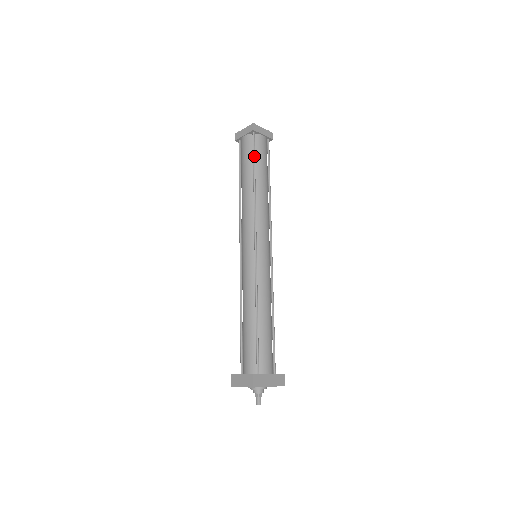
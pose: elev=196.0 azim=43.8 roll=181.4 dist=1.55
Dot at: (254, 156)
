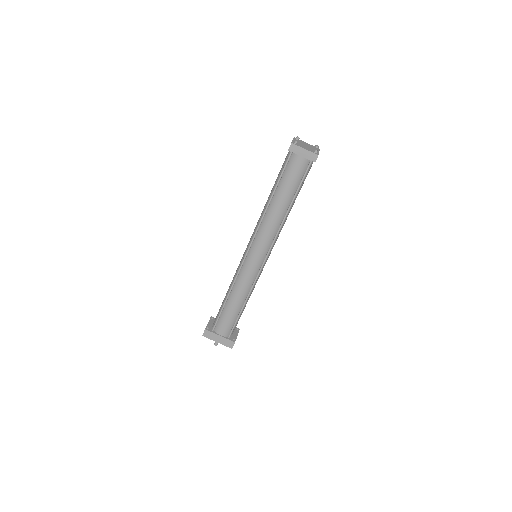
Dot at: (280, 176)
